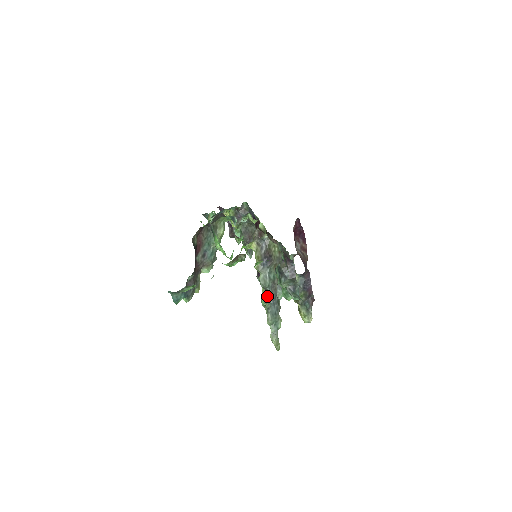
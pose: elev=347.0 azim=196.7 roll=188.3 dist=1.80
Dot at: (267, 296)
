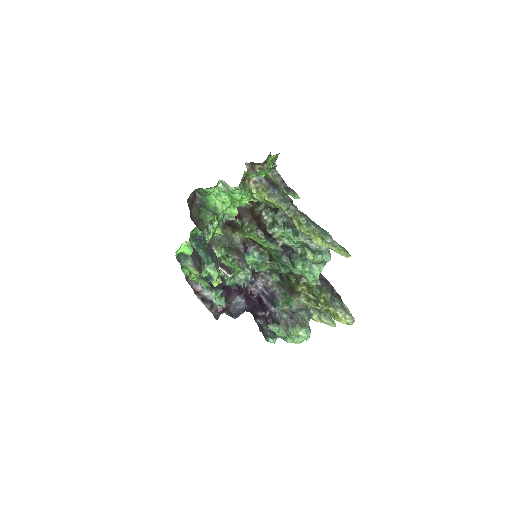
Dot at: (297, 213)
